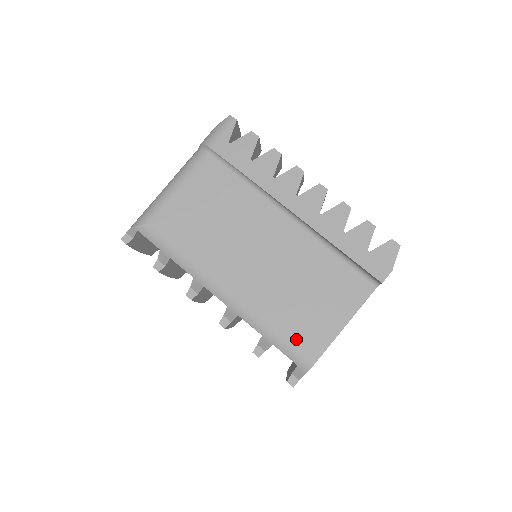
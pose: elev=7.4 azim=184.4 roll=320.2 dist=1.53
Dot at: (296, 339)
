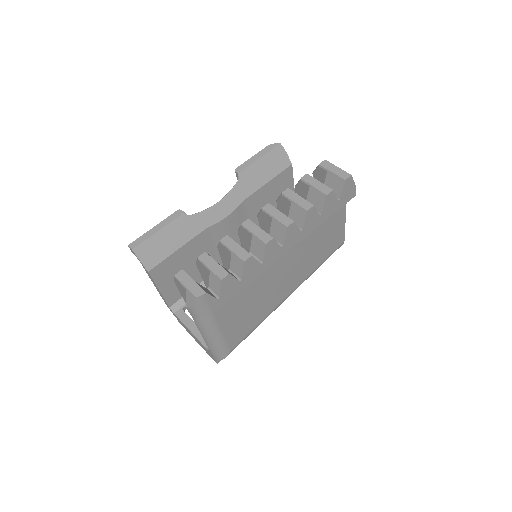
Dot at: (331, 252)
